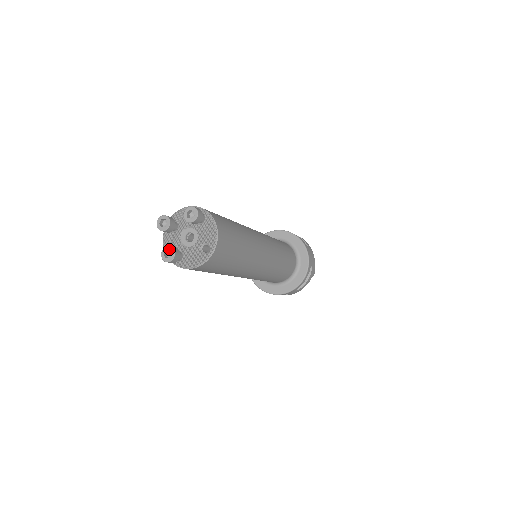
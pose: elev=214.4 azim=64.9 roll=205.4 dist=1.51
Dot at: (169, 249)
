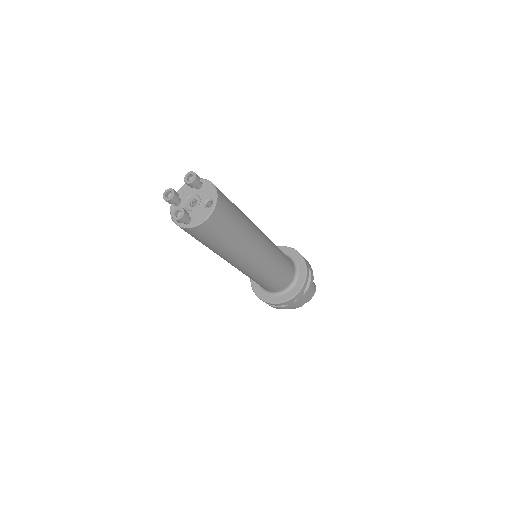
Dot at: (178, 209)
